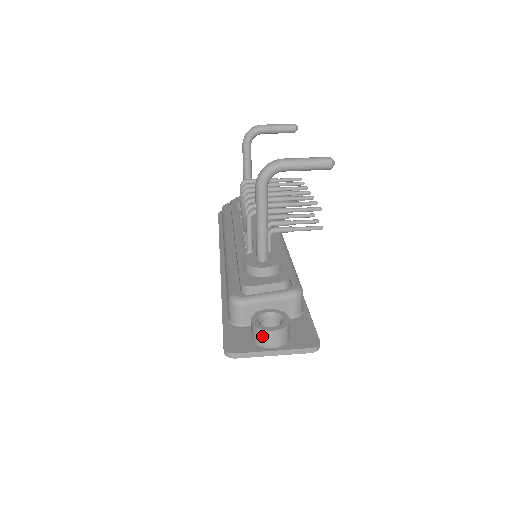
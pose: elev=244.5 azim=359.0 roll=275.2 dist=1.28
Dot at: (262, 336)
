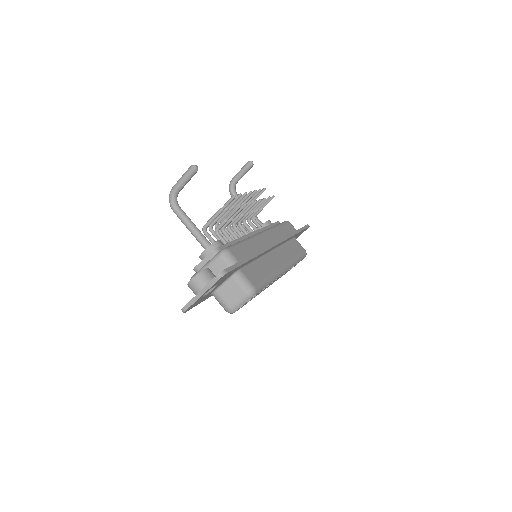
Dot at: (191, 288)
